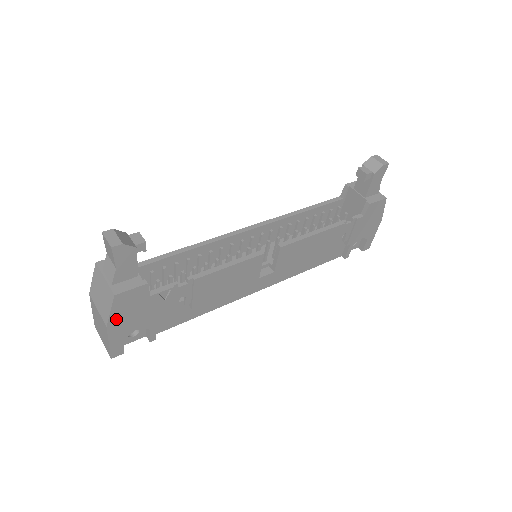
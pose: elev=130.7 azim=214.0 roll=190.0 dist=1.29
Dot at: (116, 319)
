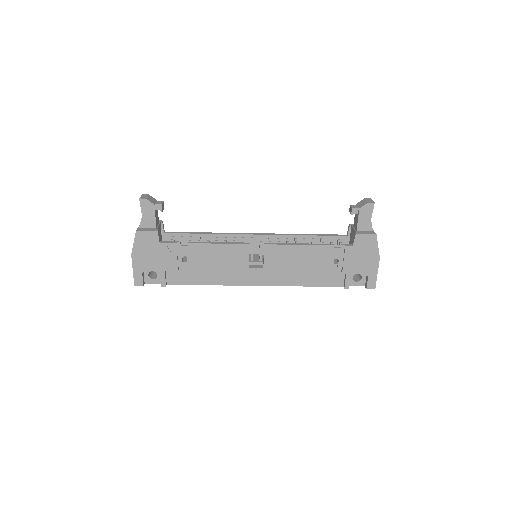
Dot at: (137, 251)
